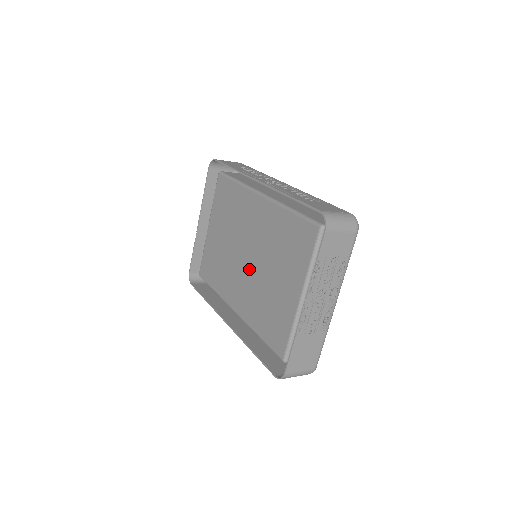
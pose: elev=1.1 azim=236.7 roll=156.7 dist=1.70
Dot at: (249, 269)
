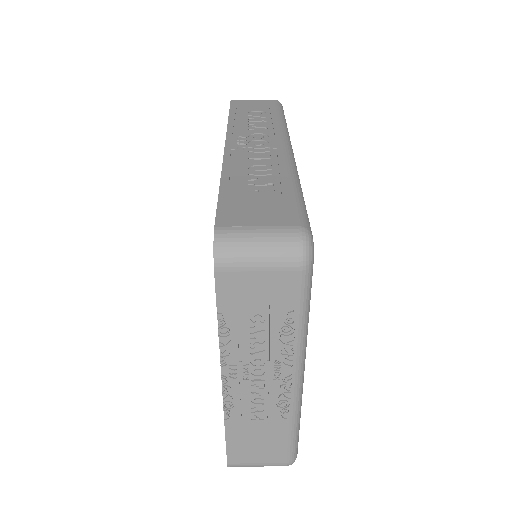
Dot at: occluded
